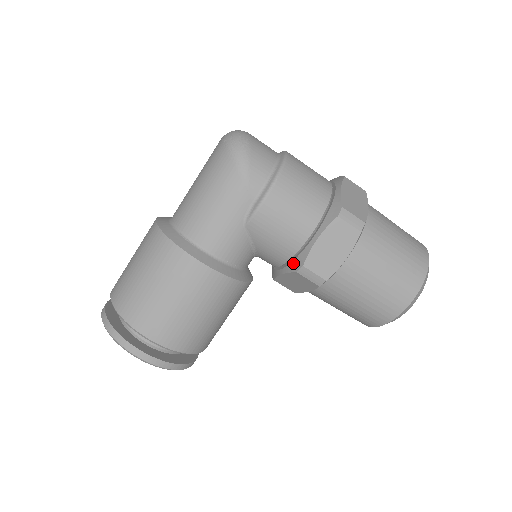
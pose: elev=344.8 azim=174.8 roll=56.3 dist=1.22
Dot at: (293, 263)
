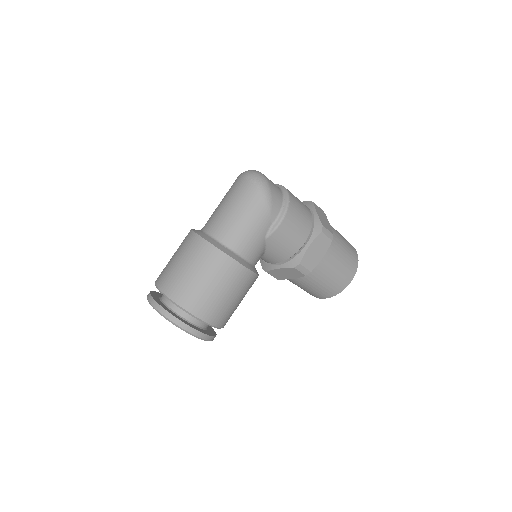
Dot at: (291, 261)
